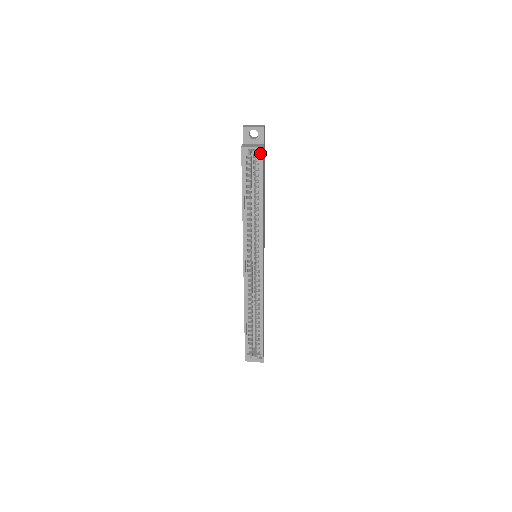
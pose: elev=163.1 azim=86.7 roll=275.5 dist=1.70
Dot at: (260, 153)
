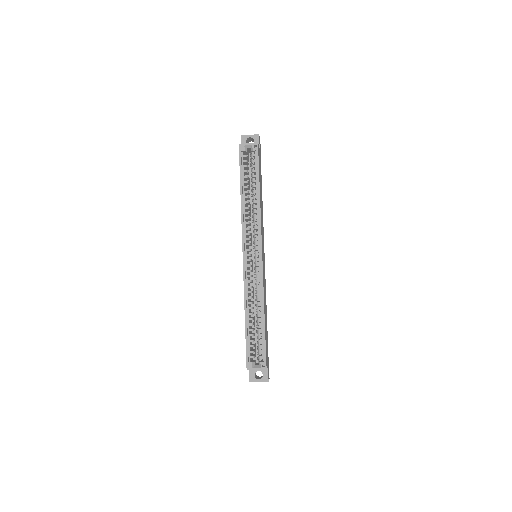
Dot at: (255, 150)
